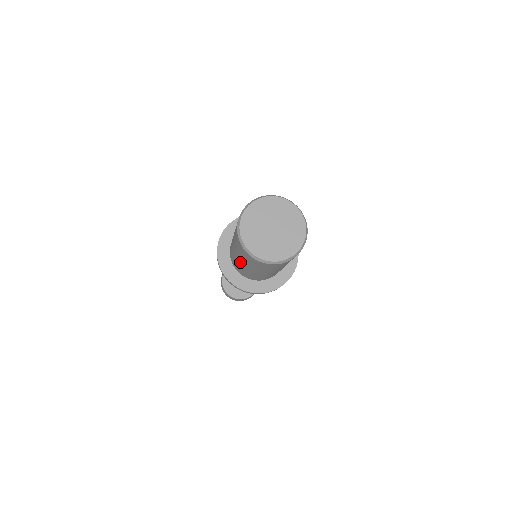
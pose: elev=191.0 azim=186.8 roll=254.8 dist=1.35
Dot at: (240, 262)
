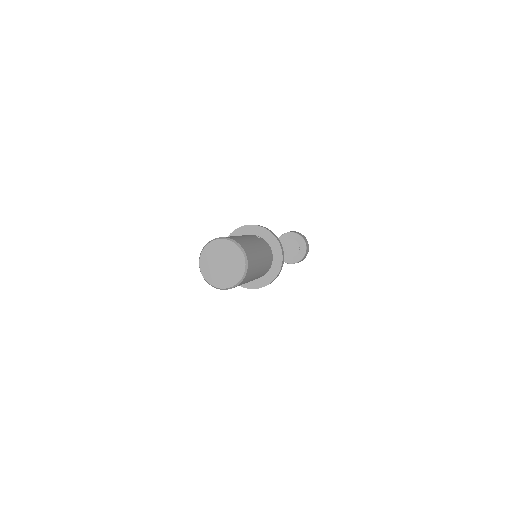
Dot at: occluded
